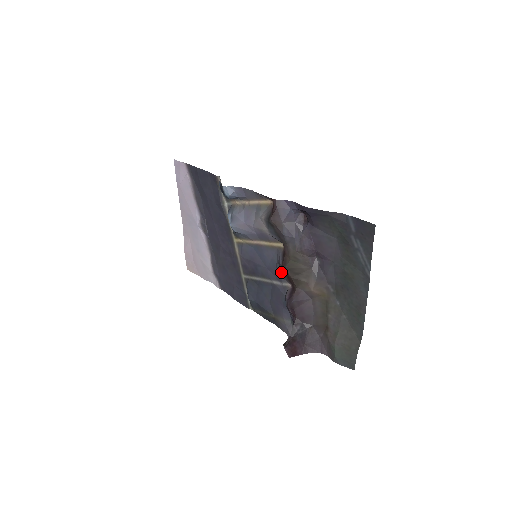
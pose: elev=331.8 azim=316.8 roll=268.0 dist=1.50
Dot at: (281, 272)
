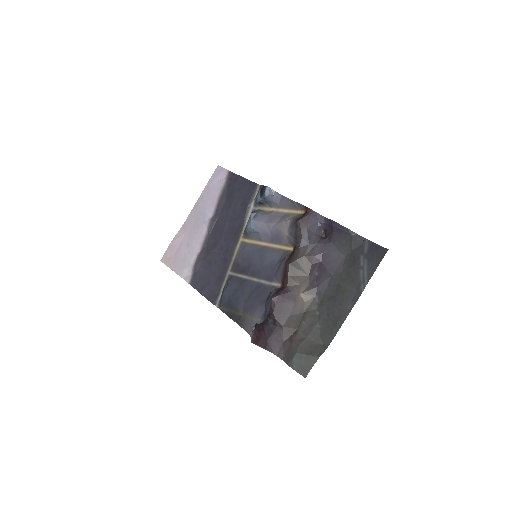
Dot at: (279, 270)
